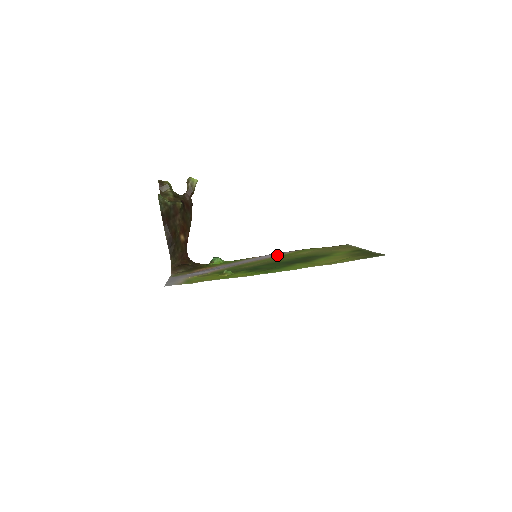
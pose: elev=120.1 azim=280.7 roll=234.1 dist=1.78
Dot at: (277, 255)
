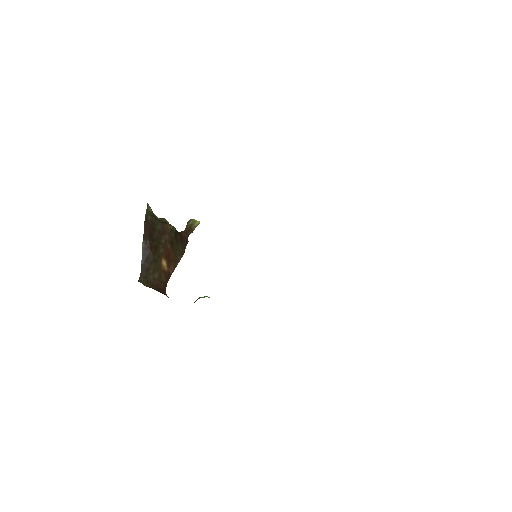
Dot at: occluded
